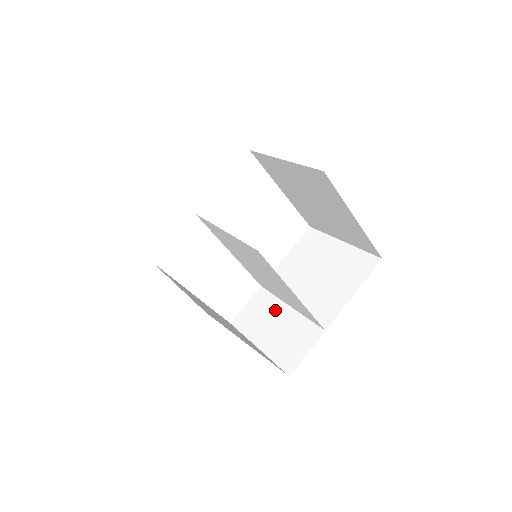
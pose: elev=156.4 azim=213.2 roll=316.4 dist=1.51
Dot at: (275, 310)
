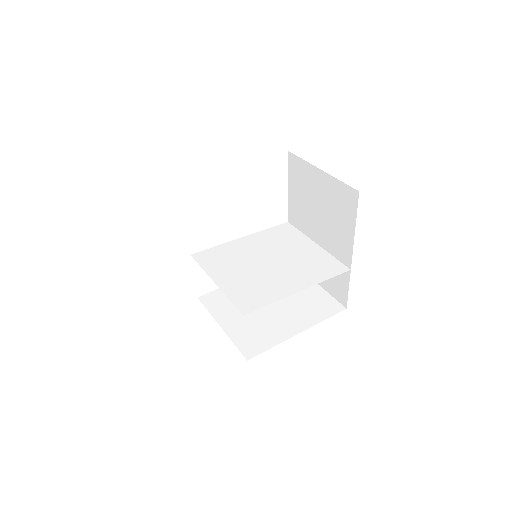
Dot at: occluded
